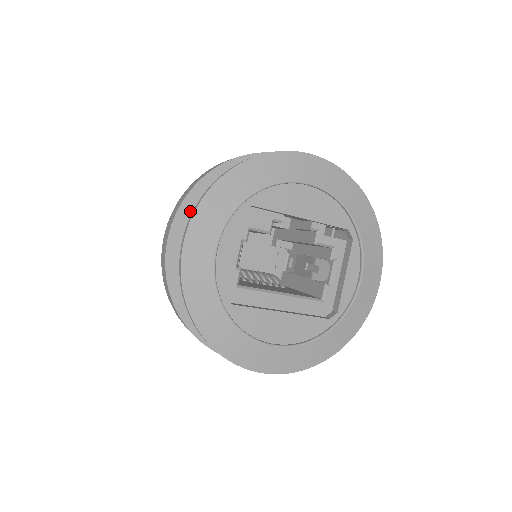
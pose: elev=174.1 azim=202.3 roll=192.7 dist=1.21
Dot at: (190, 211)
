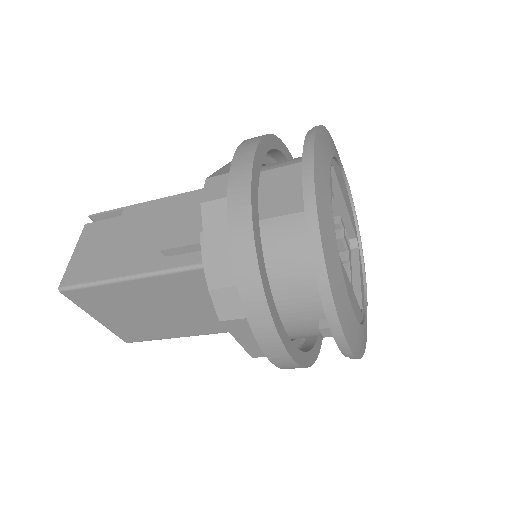
Dot at: (263, 154)
